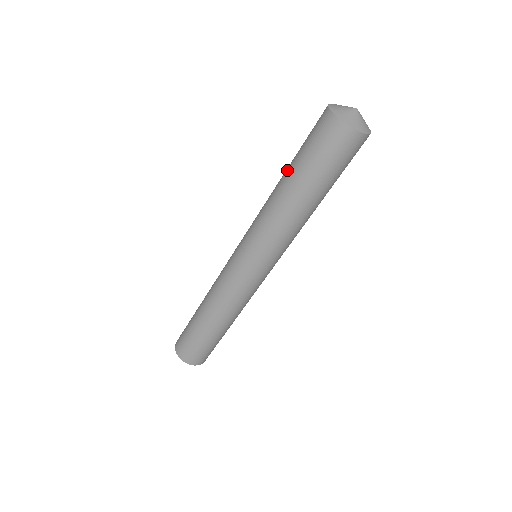
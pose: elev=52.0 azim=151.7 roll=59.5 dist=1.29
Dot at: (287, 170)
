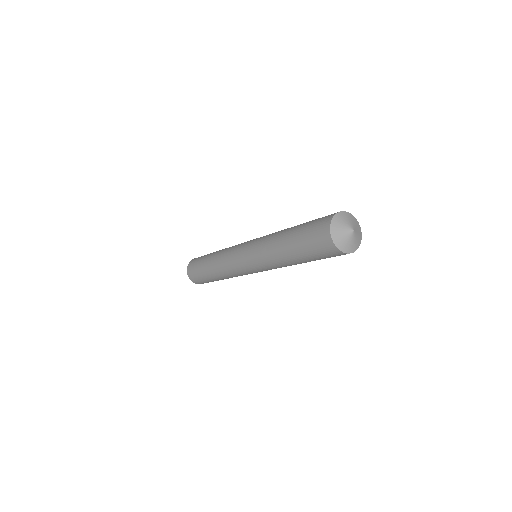
Dot at: (289, 239)
